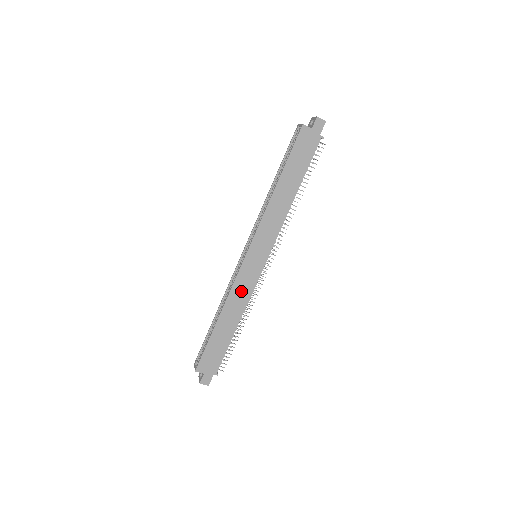
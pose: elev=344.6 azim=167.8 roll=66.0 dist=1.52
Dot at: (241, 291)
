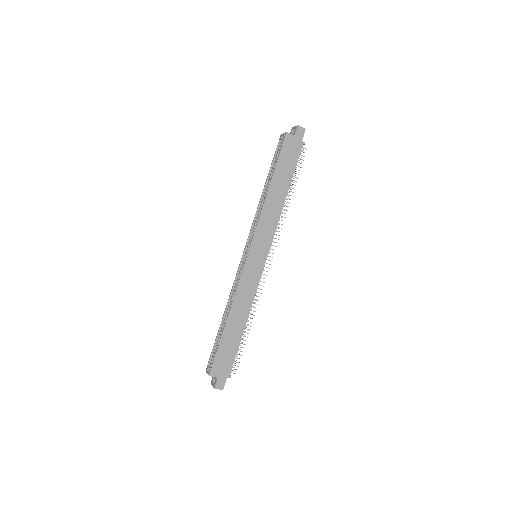
Dot at: (246, 290)
